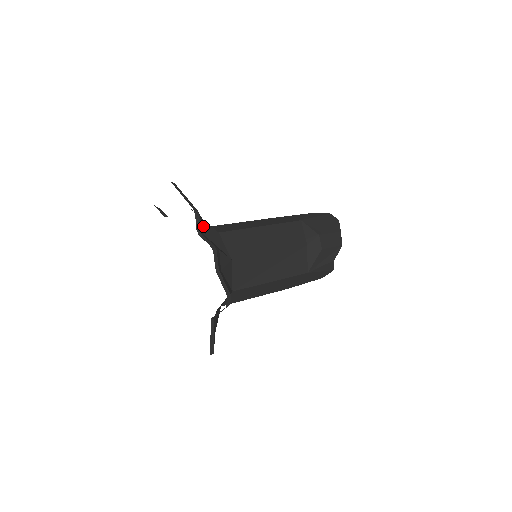
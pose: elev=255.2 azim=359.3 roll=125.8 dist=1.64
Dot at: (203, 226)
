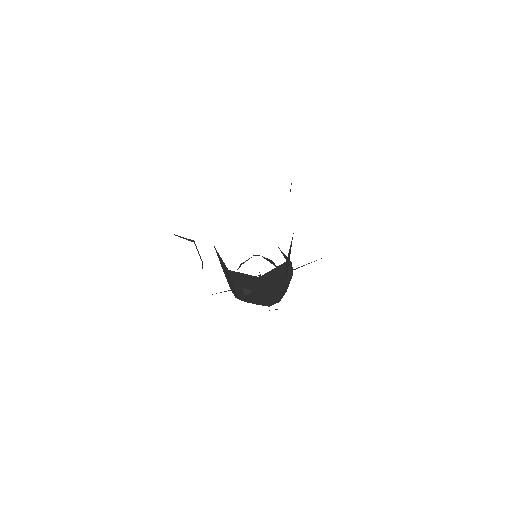
Dot at: occluded
